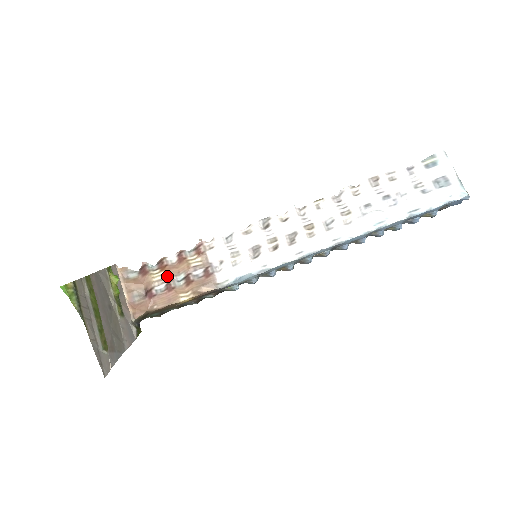
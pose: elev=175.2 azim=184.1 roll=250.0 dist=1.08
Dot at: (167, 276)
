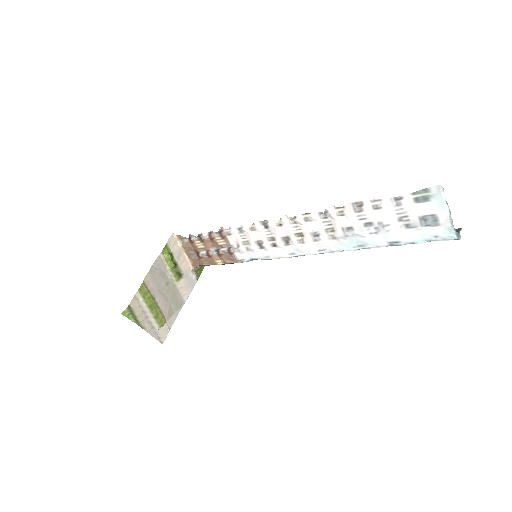
Dot at: (206, 247)
